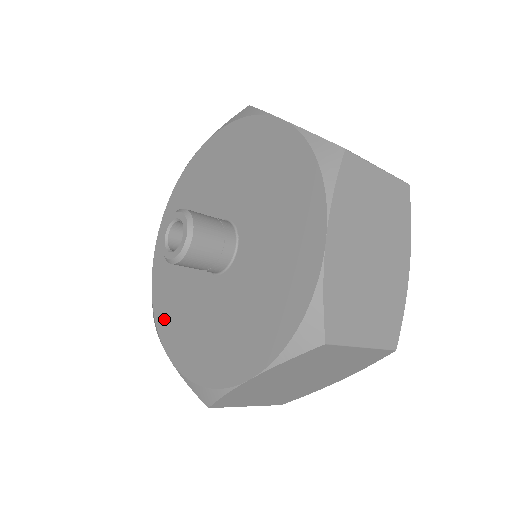
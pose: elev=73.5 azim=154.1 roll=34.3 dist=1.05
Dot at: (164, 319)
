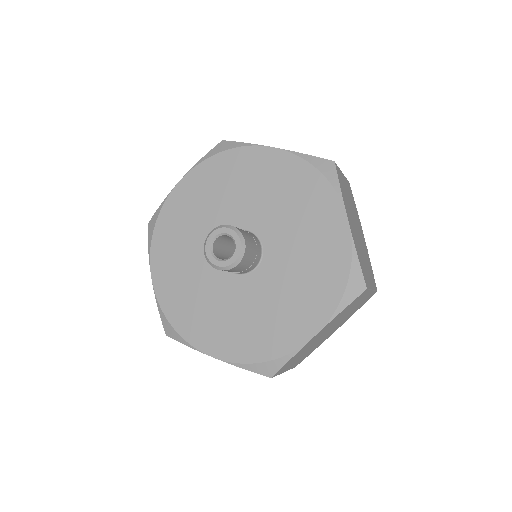
Dot at: (162, 248)
